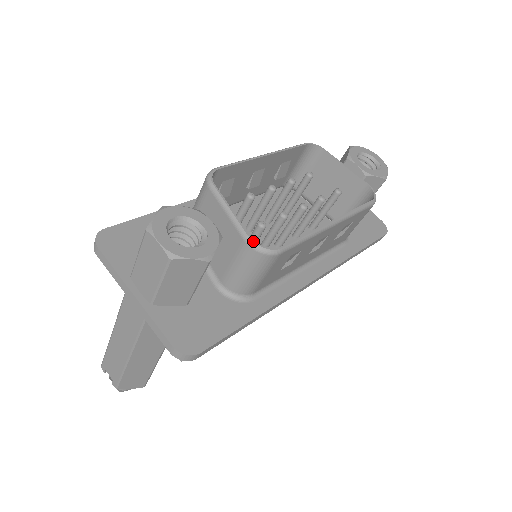
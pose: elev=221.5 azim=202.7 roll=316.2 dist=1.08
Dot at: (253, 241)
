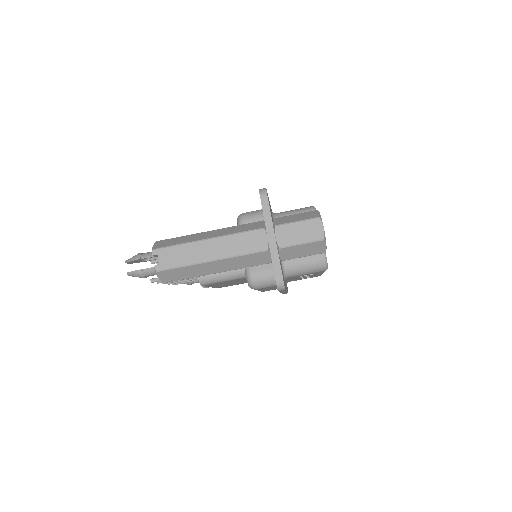
Dot at: occluded
